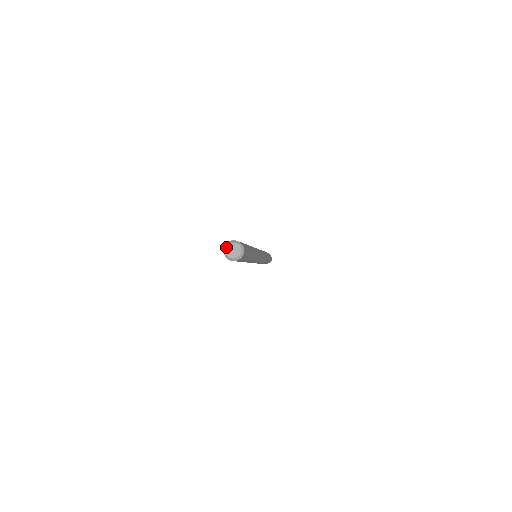
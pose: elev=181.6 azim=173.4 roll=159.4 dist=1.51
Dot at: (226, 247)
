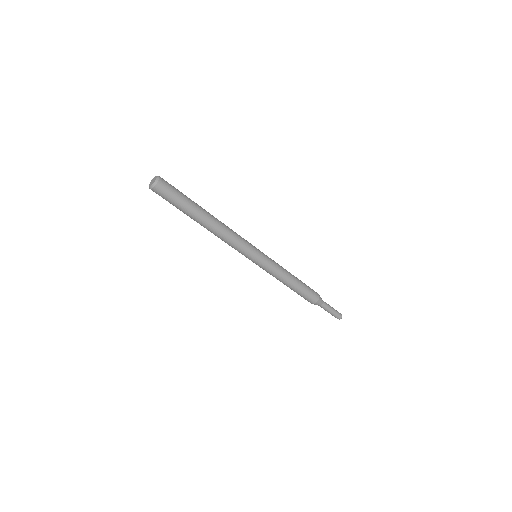
Dot at: (151, 181)
